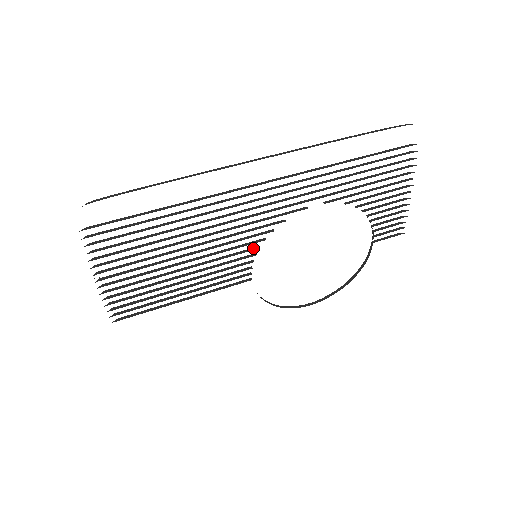
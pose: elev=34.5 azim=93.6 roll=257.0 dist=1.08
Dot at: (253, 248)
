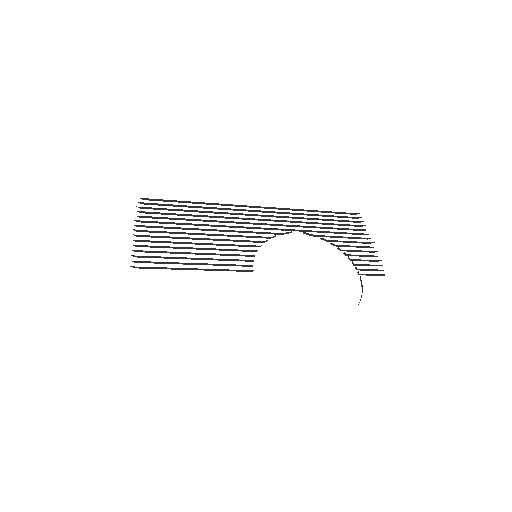
Dot at: occluded
